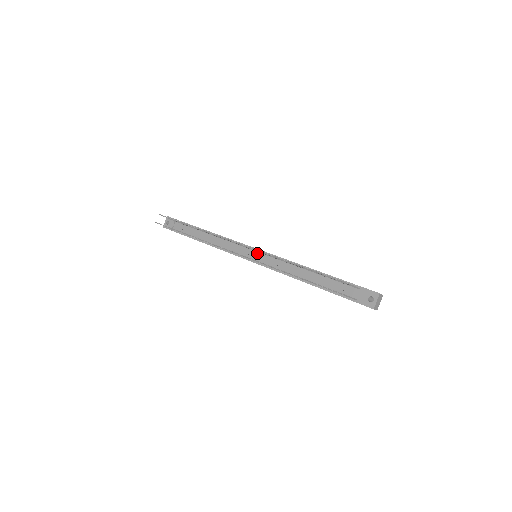
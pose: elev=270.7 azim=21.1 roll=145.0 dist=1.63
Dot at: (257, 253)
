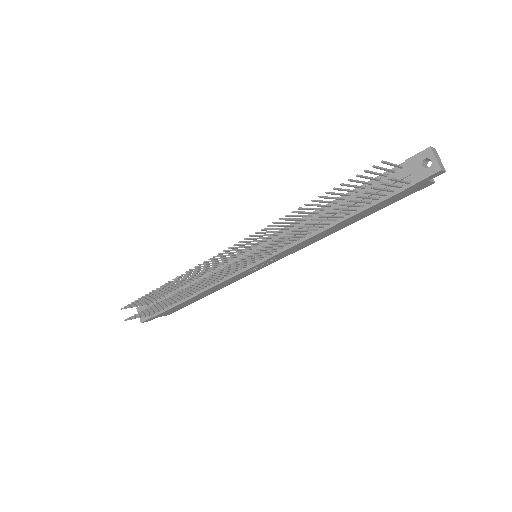
Dot at: occluded
